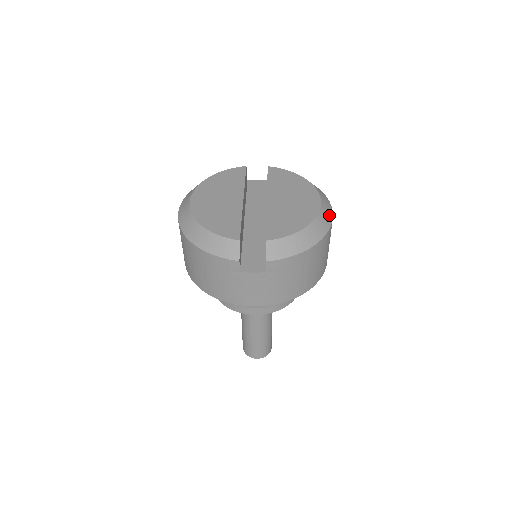
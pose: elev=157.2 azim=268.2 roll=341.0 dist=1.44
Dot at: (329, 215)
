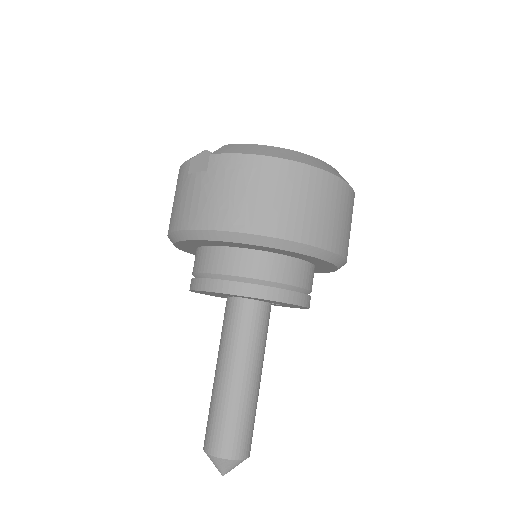
Dot at: (326, 168)
